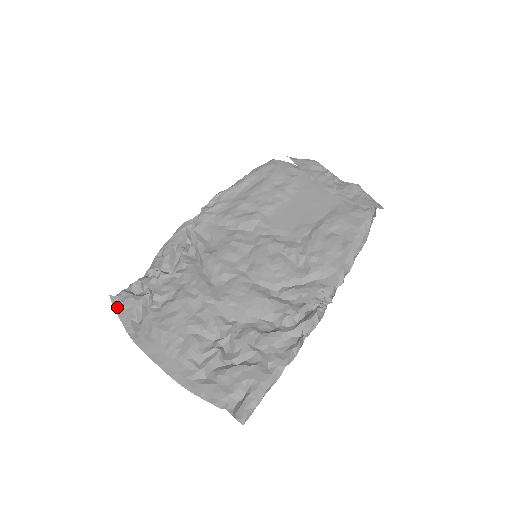
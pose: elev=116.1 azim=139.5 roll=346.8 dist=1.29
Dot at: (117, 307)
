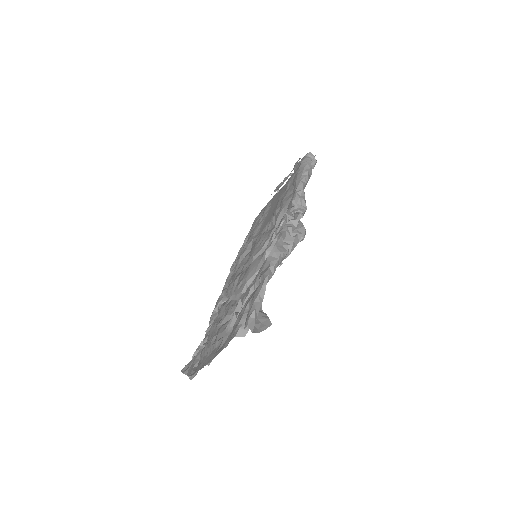
Dot at: (185, 371)
